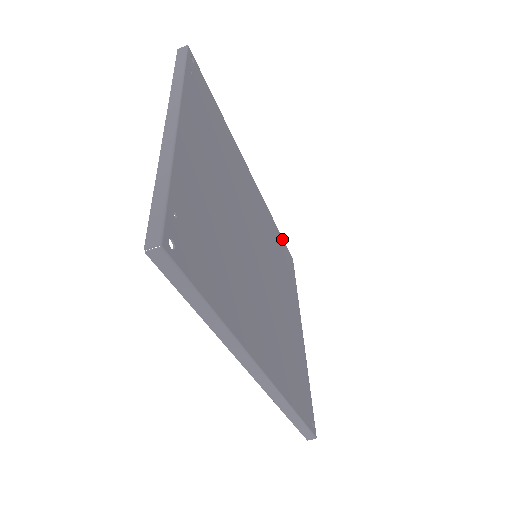
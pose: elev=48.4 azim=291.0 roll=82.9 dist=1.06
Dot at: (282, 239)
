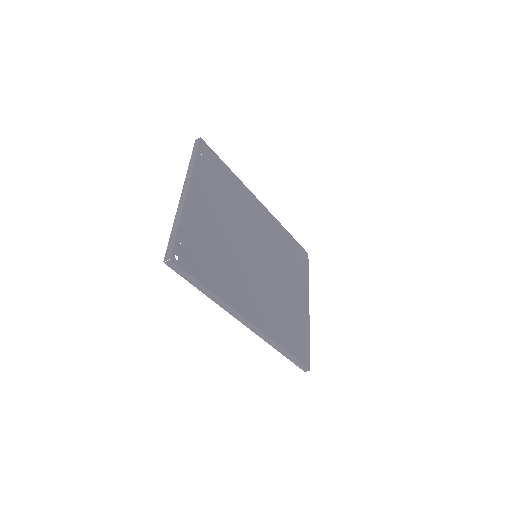
Dot at: (295, 240)
